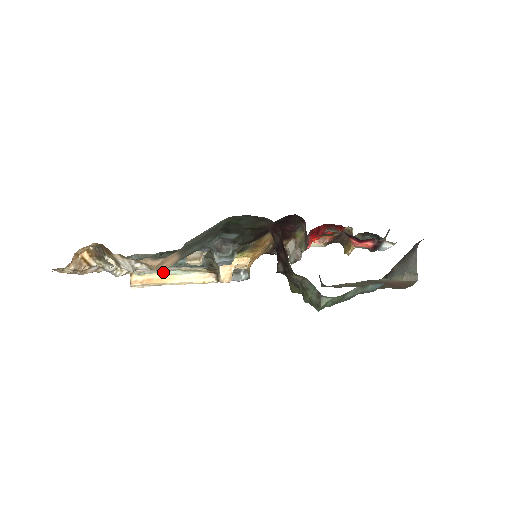
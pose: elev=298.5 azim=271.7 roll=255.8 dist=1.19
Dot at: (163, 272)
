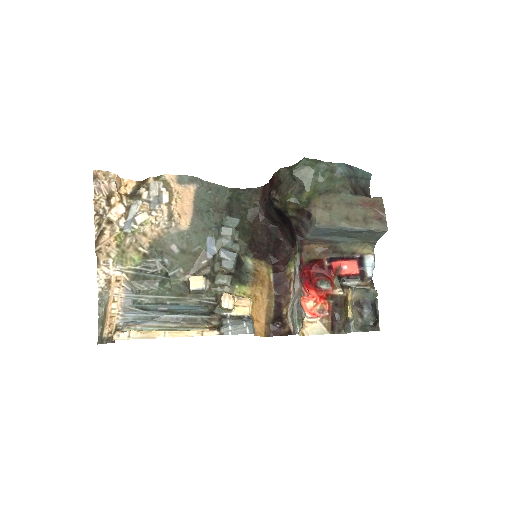
Dot at: (156, 330)
